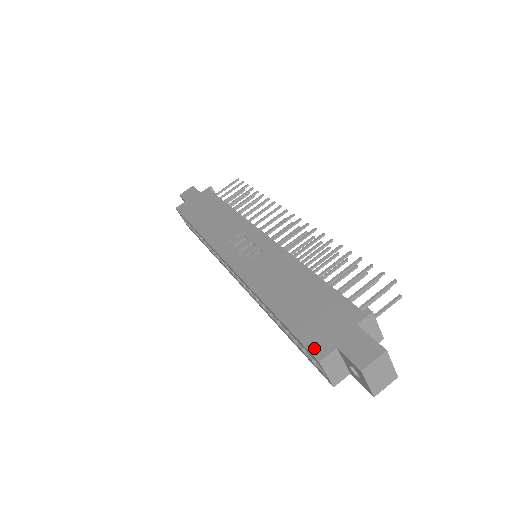
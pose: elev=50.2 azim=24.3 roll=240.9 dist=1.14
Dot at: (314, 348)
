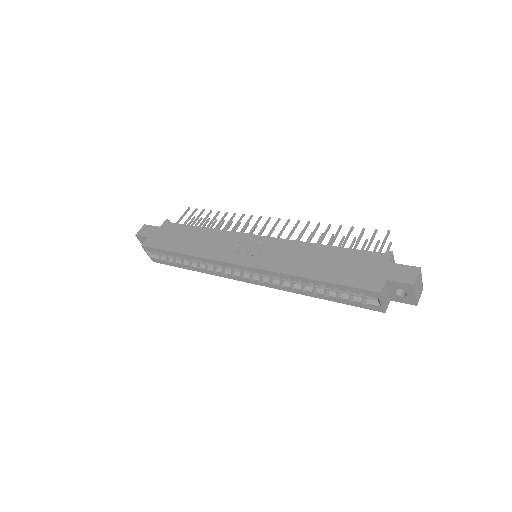
Dot at: (370, 287)
